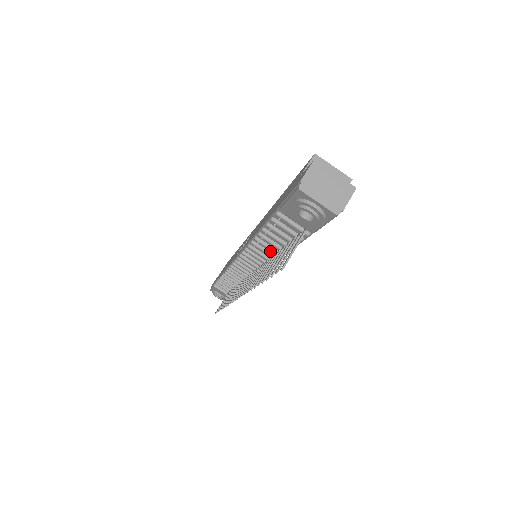
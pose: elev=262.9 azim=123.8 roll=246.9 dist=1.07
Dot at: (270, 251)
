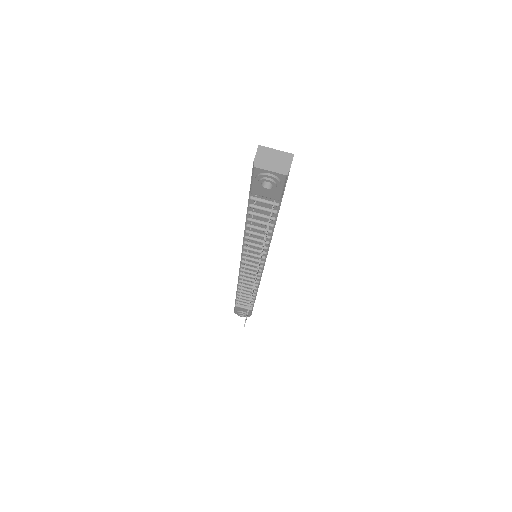
Dot at: (261, 239)
